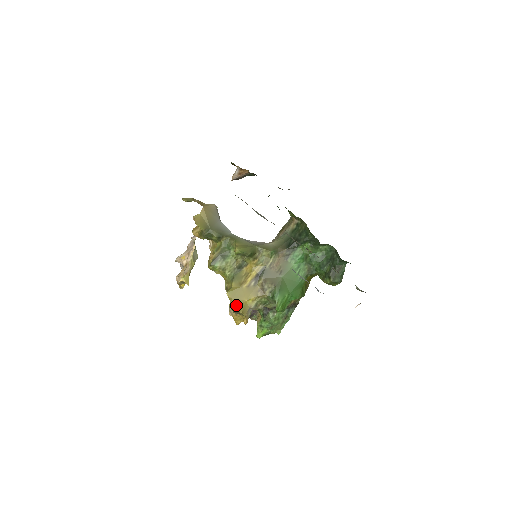
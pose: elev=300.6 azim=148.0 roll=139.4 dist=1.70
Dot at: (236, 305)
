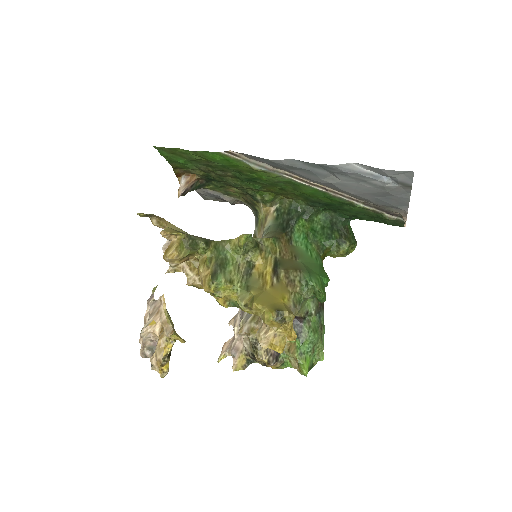
Dot at: (275, 310)
